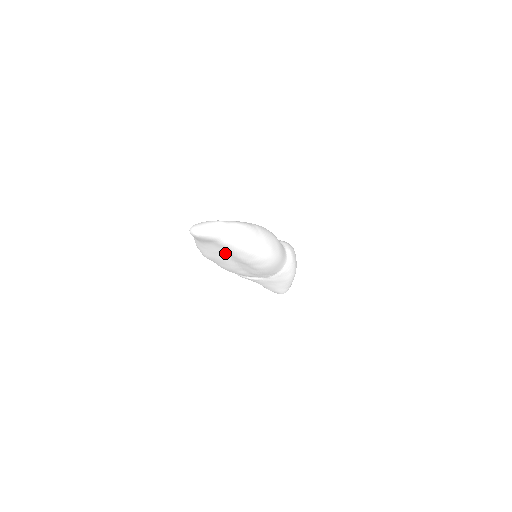
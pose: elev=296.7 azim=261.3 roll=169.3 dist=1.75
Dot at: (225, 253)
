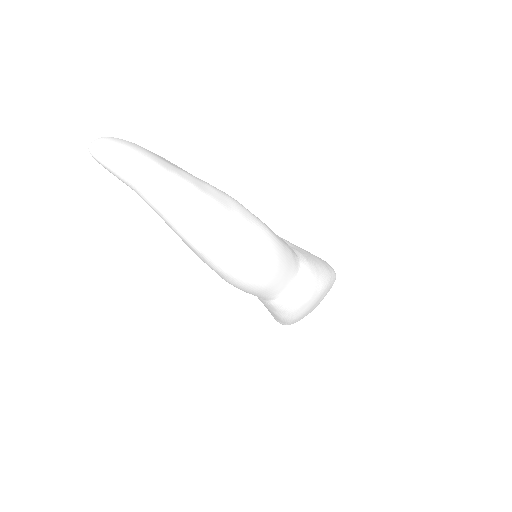
Dot at: occluded
